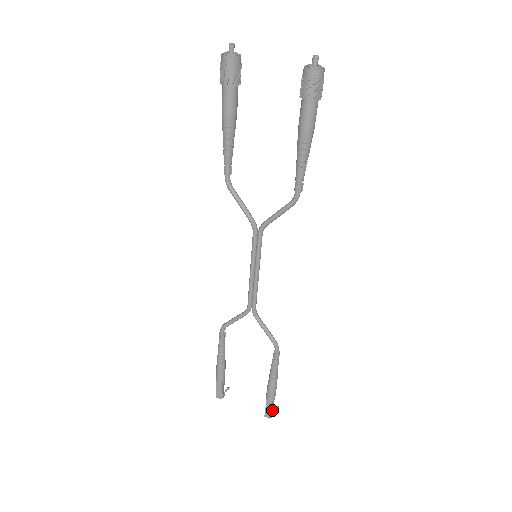
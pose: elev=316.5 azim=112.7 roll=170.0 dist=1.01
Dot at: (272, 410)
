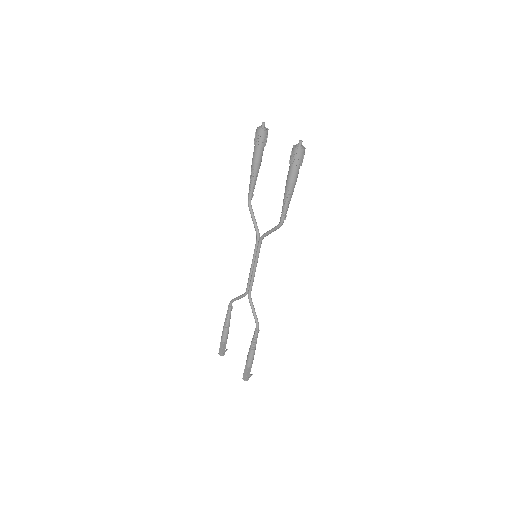
Dot at: occluded
